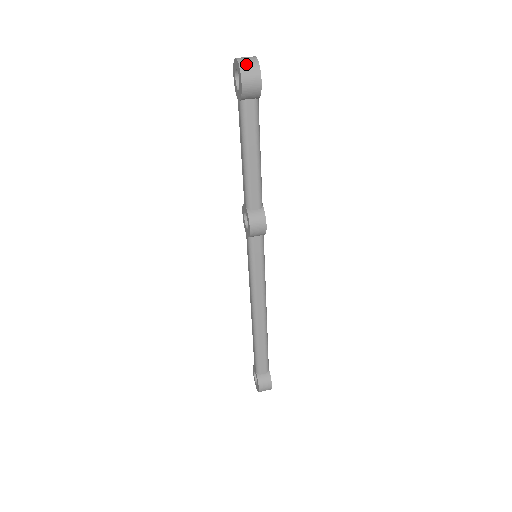
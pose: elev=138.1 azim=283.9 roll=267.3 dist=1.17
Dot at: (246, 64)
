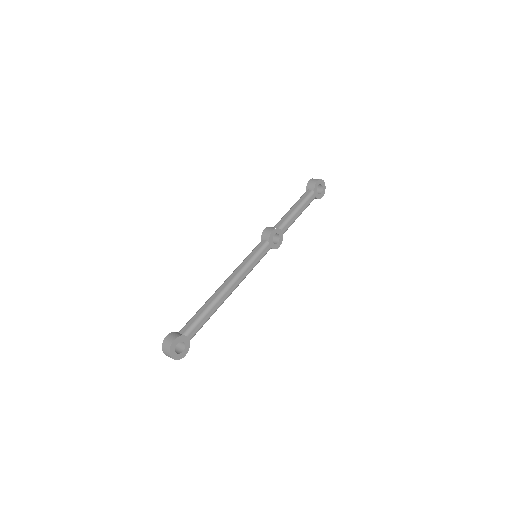
Dot at: occluded
